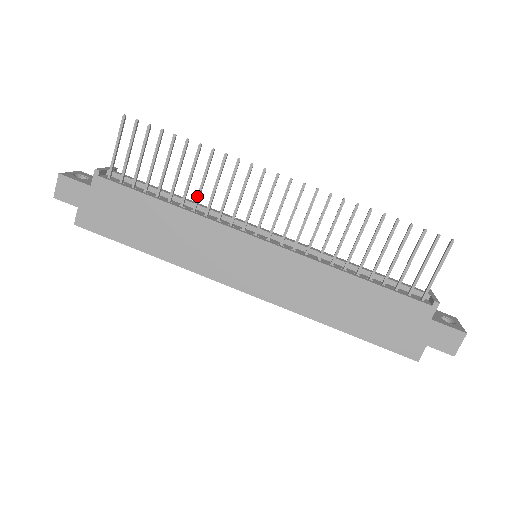
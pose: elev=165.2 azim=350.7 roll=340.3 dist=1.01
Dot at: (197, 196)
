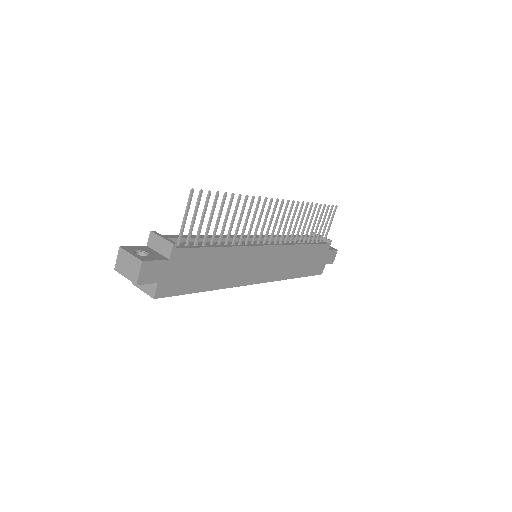
Dot at: (236, 233)
